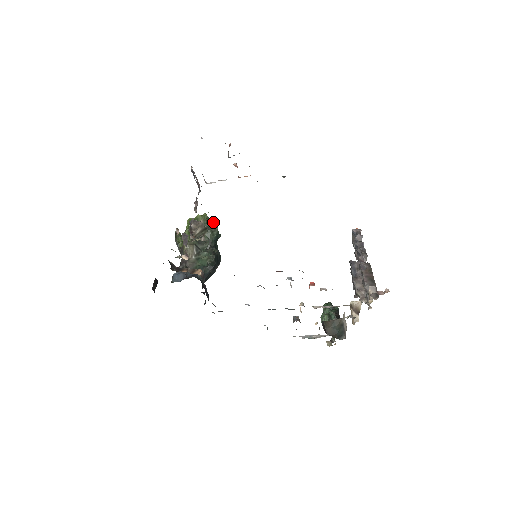
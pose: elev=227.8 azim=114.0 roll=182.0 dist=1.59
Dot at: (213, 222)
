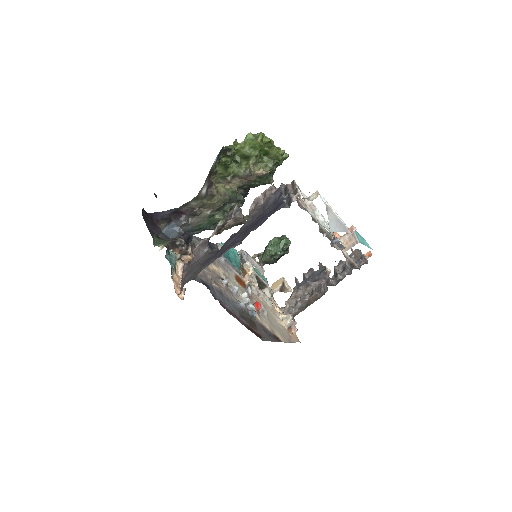
Dot at: (279, 165)
